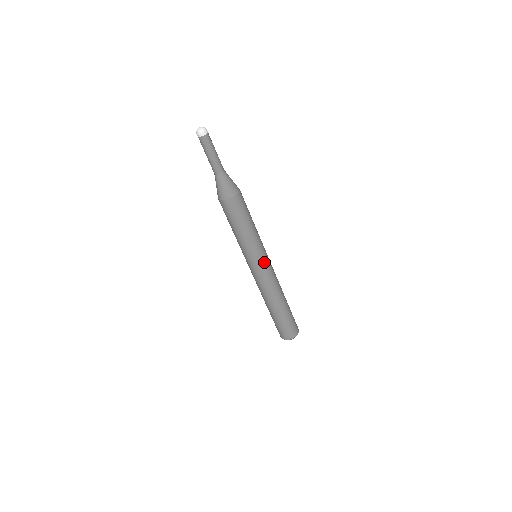
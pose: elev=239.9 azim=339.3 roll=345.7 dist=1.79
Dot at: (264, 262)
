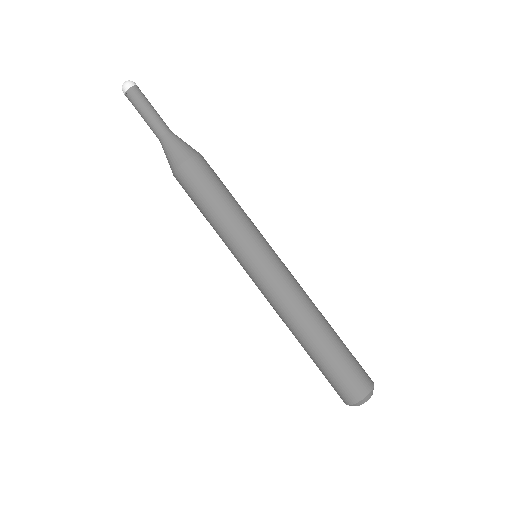
Dot at: (273, 253)
